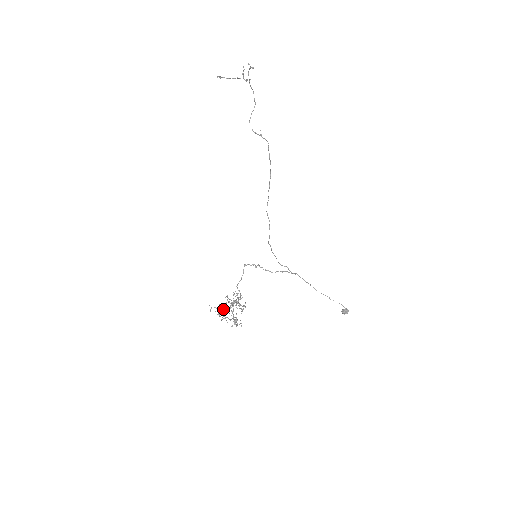
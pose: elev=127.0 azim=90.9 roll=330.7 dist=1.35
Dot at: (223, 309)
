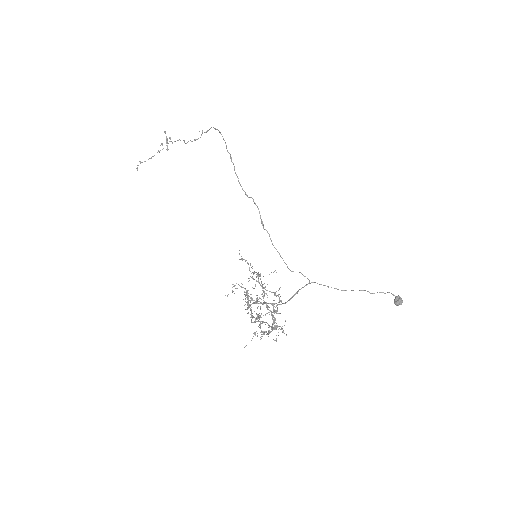
Dot at: occluded
